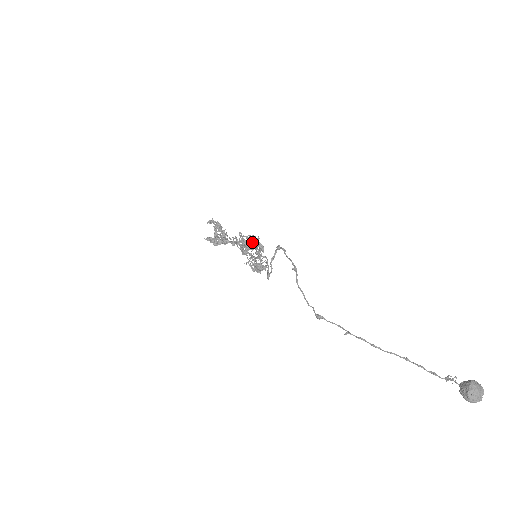
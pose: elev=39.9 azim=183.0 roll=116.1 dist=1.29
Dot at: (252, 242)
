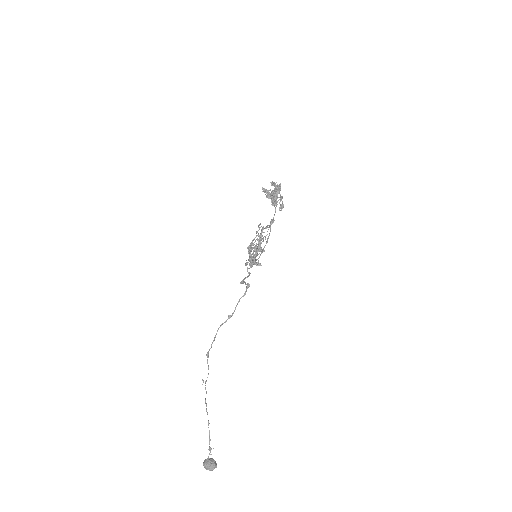
Dot at: occluded
